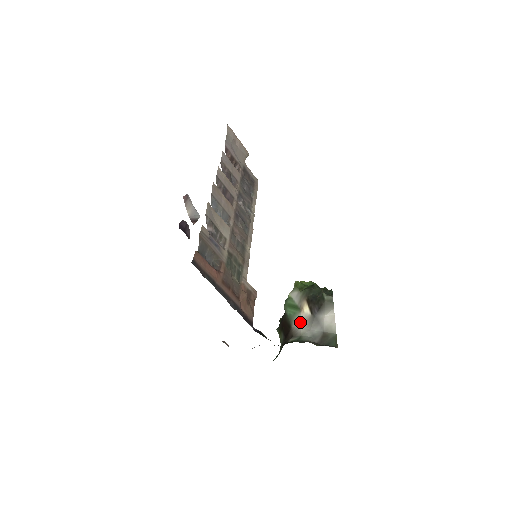
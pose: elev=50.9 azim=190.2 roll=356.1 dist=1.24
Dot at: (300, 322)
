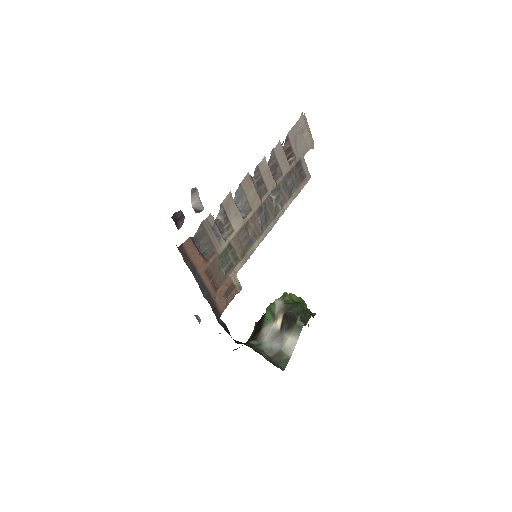
Dot at: (268, 330)
